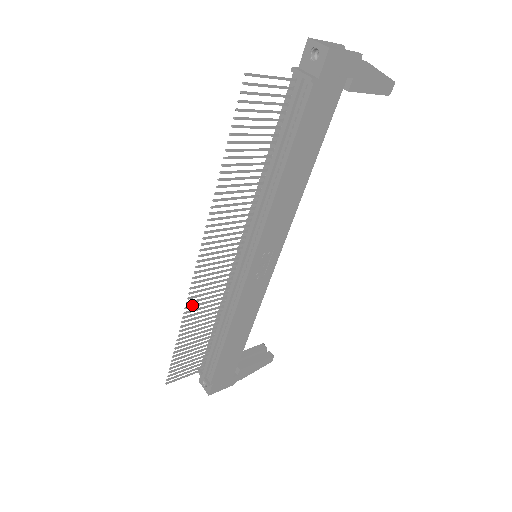
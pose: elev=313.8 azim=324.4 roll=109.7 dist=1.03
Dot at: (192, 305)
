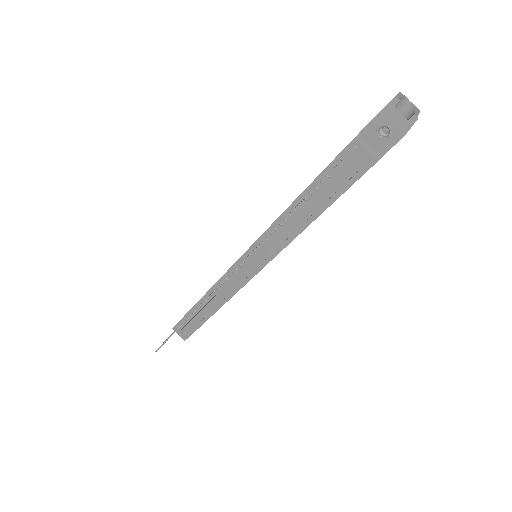
Dot at: occluded
